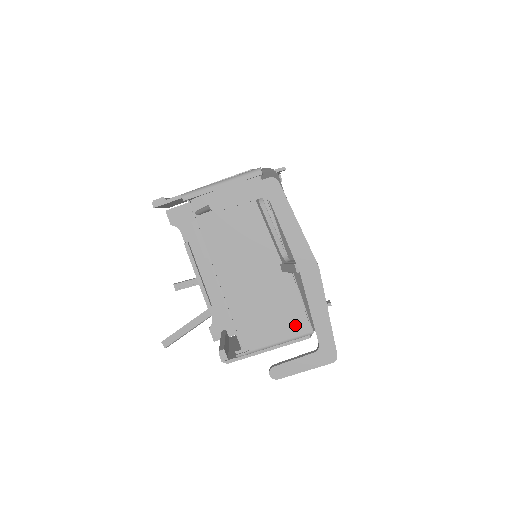
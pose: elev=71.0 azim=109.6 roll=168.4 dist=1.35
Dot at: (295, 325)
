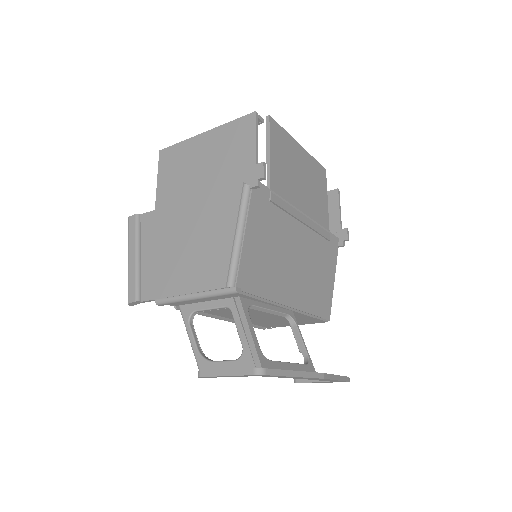
Dot at: (311, 322)
